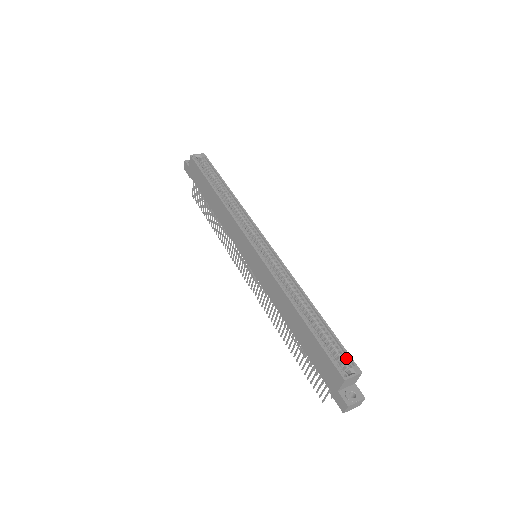
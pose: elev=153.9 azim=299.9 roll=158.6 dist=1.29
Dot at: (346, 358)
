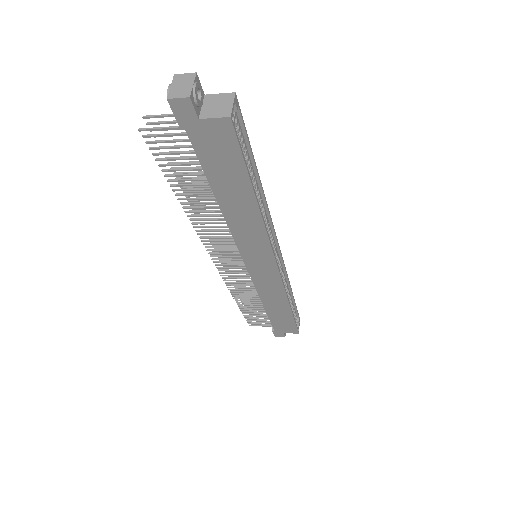
Dot at: (296, 316)
